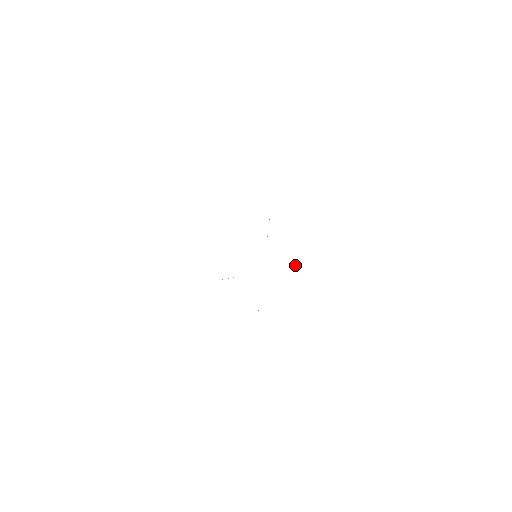
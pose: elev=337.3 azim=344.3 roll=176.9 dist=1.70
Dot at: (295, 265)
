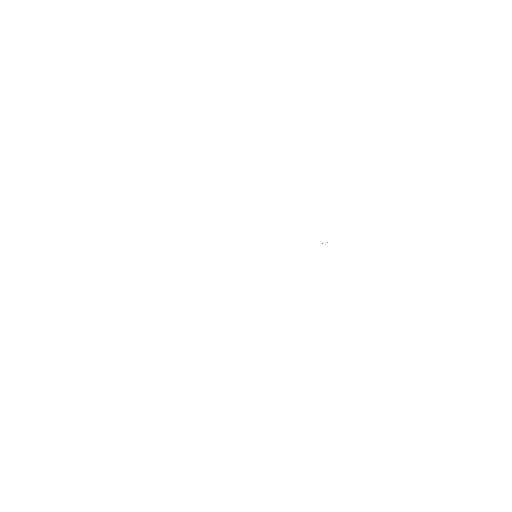
Dot at: occluded
